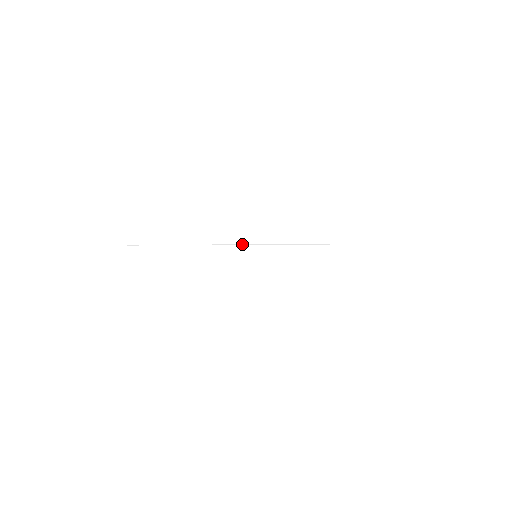
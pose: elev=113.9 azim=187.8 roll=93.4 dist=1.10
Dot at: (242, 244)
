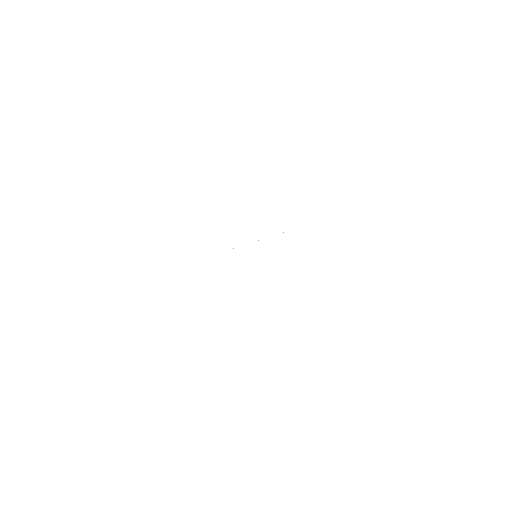
Dot at: occluded
